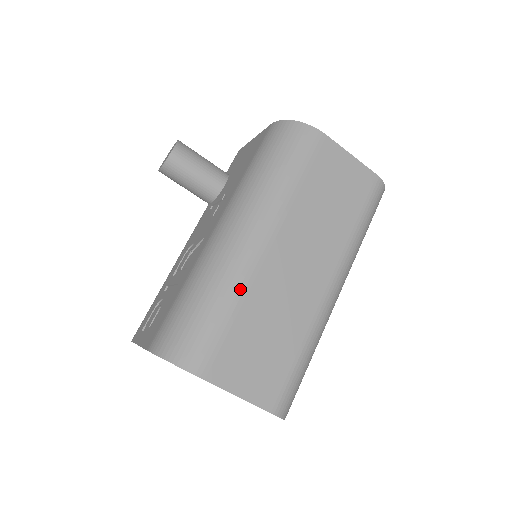
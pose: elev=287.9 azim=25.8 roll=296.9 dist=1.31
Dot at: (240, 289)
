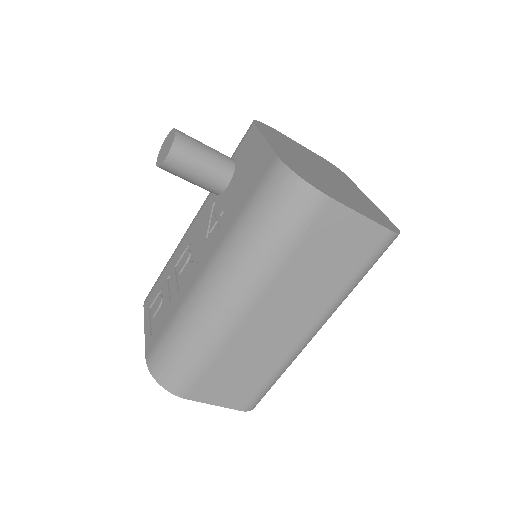
Dot at: (219, 343)
